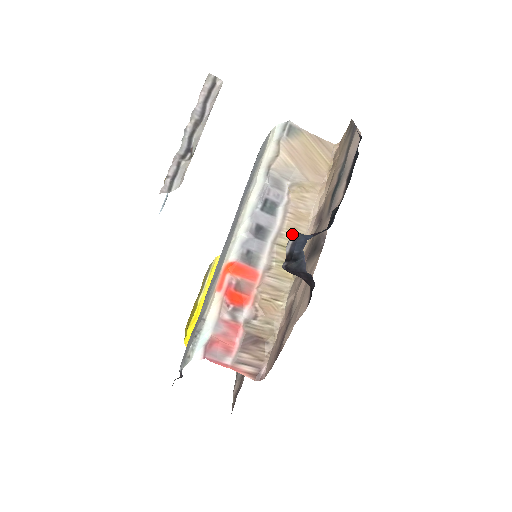
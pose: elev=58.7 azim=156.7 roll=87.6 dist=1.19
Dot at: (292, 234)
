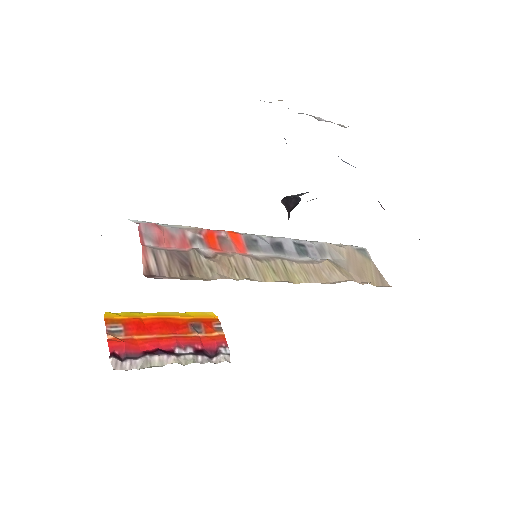
Dot at: occluded
